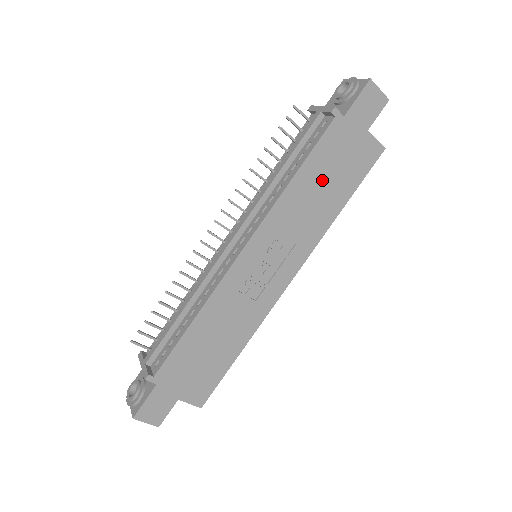
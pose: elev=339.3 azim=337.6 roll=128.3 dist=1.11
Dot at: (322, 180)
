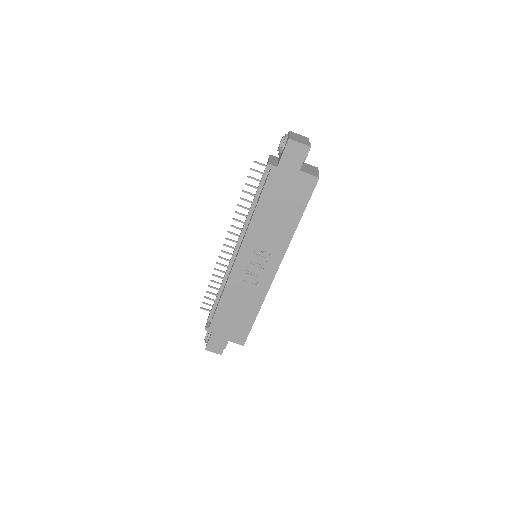
Dot at: (276, 208)
